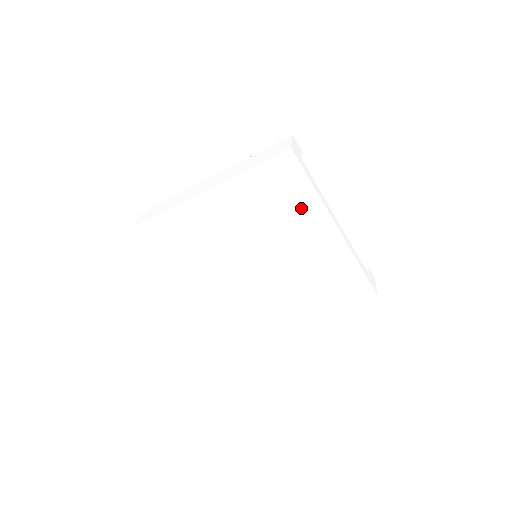
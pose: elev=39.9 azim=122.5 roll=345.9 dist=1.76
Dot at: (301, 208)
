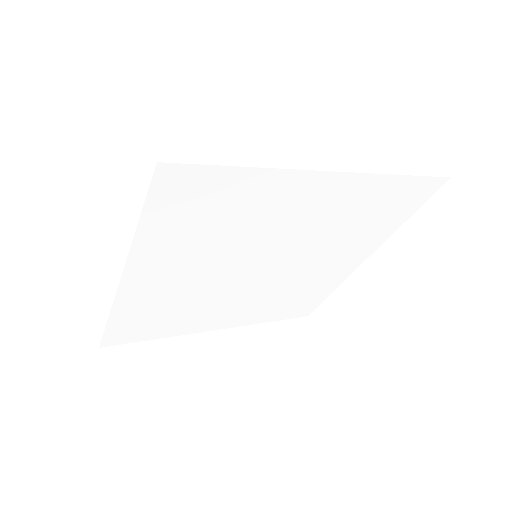
Dot at: (257, 197)
